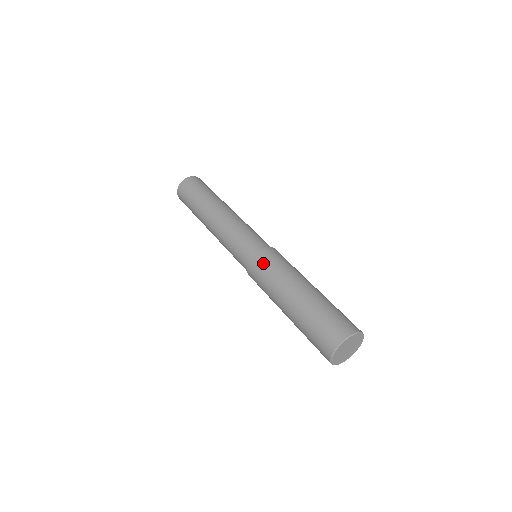
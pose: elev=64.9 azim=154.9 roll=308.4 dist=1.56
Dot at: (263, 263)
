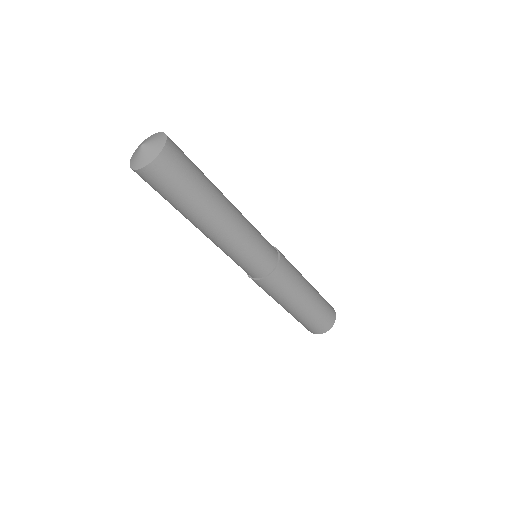
Dot at: (280, 281)
